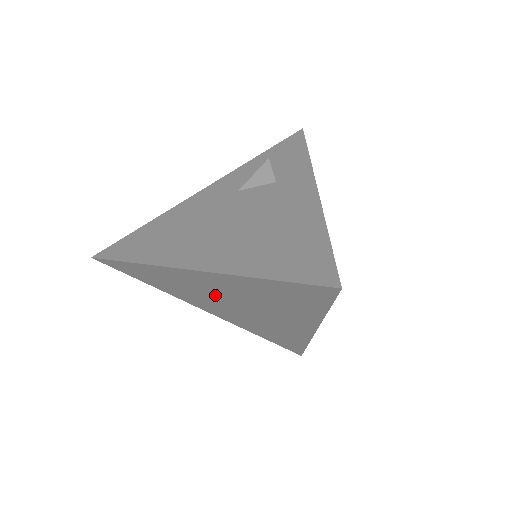
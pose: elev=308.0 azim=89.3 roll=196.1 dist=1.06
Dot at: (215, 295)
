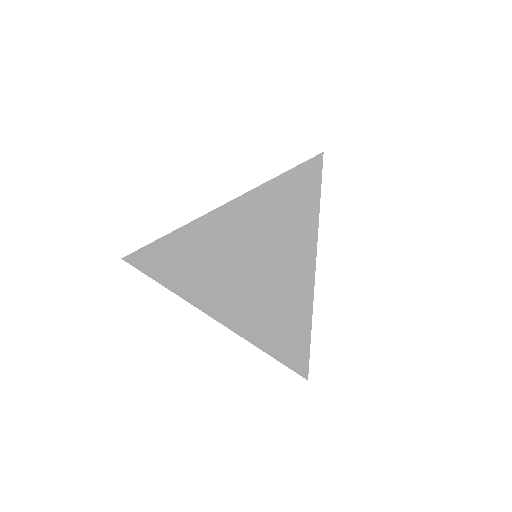
Dot at: (229, 257)
